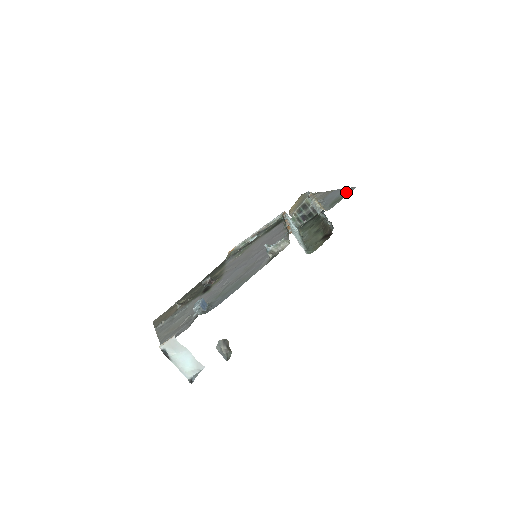
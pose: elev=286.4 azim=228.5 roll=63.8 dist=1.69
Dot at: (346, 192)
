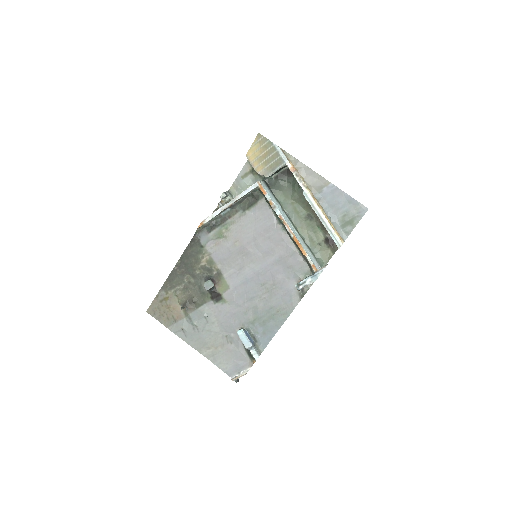
Dot at: (356, 211)
